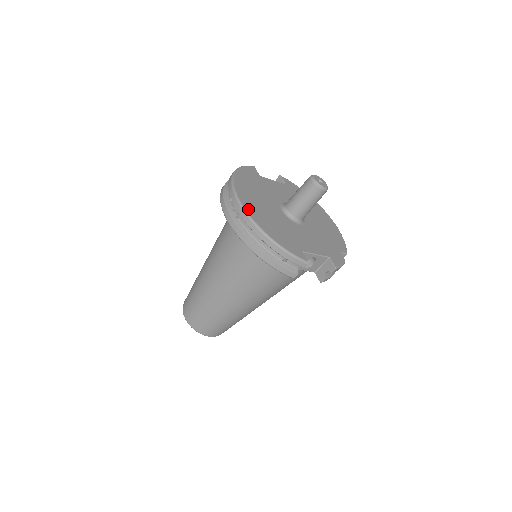
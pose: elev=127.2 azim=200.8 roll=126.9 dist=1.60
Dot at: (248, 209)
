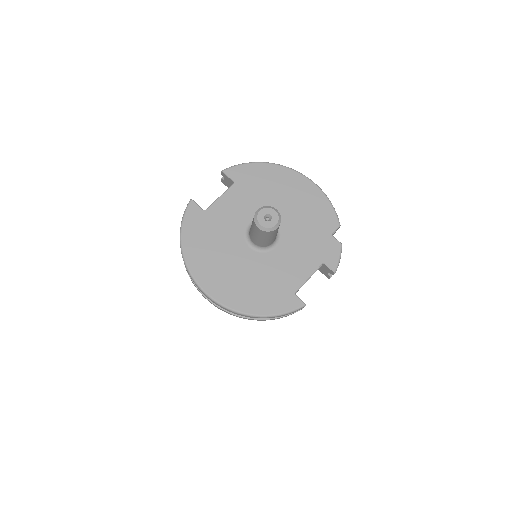
Dot at: (221, 298)
